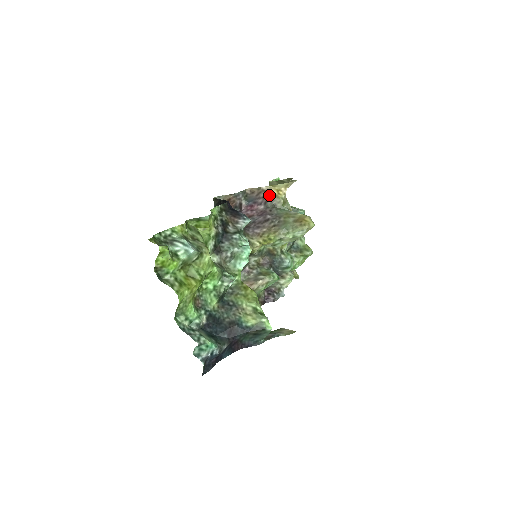
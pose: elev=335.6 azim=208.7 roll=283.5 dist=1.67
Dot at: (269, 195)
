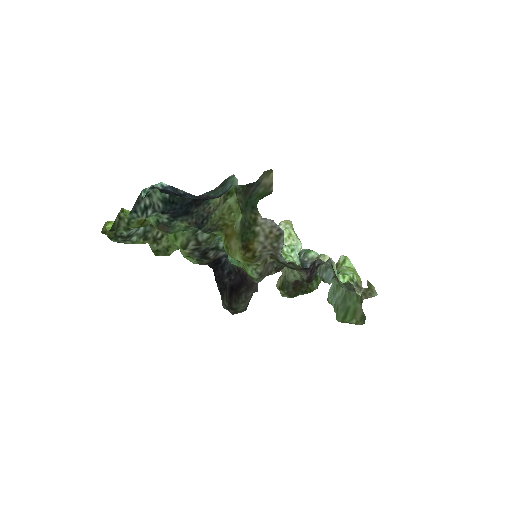
Dot at: occluded
